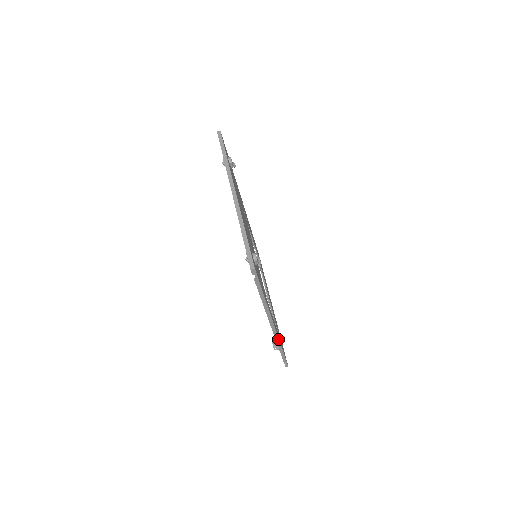
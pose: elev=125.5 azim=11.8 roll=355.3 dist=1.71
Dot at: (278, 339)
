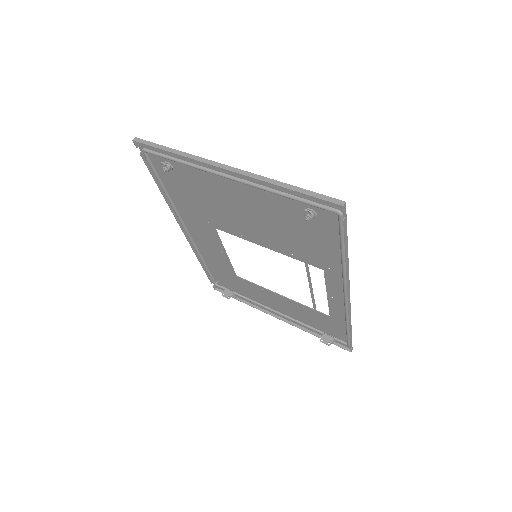
Dot at: (350, 312)
